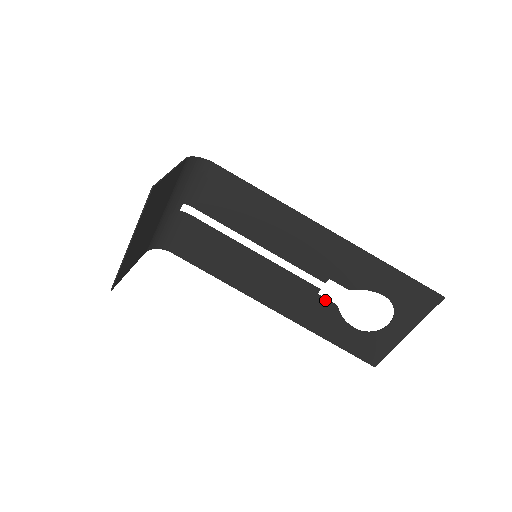
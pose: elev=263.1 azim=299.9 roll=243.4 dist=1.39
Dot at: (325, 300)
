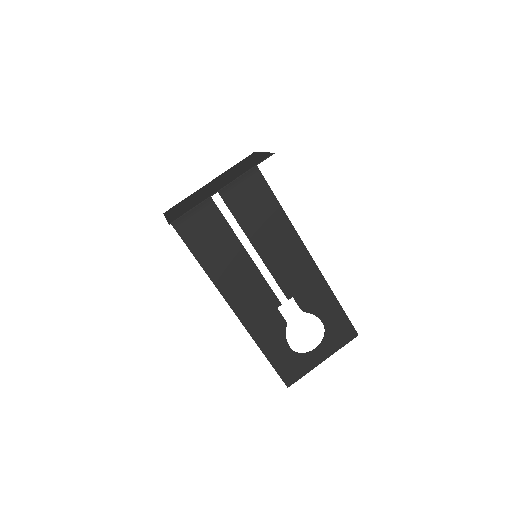
Dot at: (280, 315)
